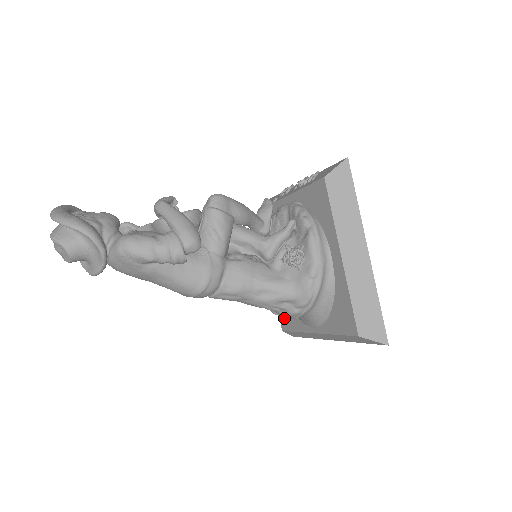
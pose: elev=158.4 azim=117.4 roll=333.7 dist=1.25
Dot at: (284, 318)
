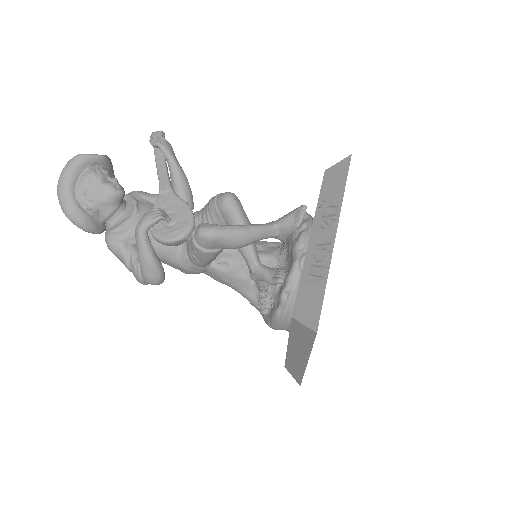
Dot at: occluded
